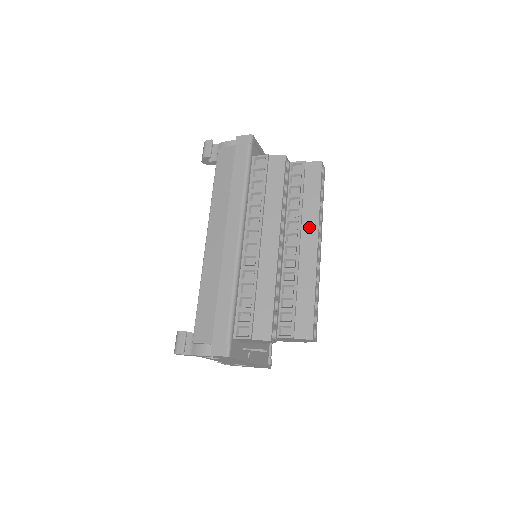
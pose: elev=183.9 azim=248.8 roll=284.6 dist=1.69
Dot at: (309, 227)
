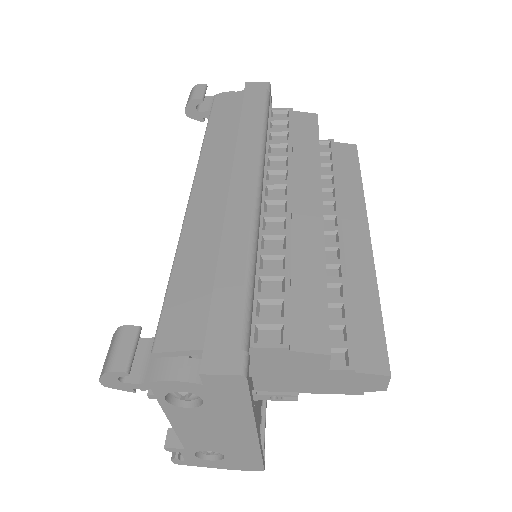
Dot at: (352, 211)
